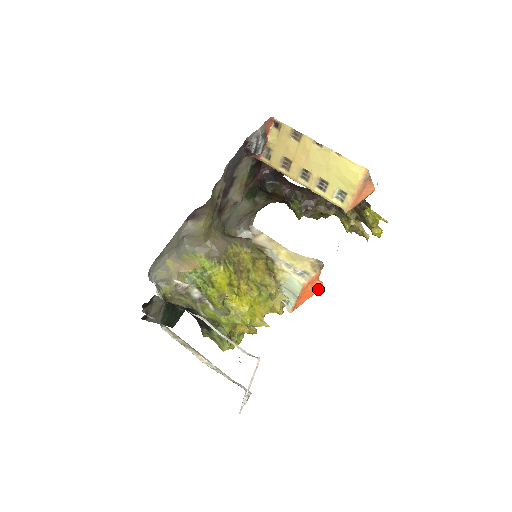
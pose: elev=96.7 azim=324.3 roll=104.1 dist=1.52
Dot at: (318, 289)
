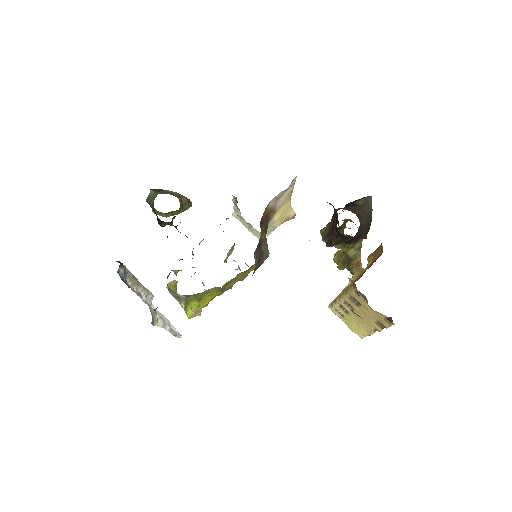
Dot at: occluded
